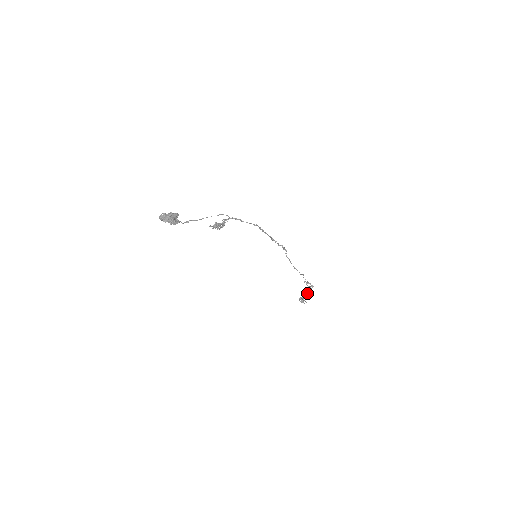
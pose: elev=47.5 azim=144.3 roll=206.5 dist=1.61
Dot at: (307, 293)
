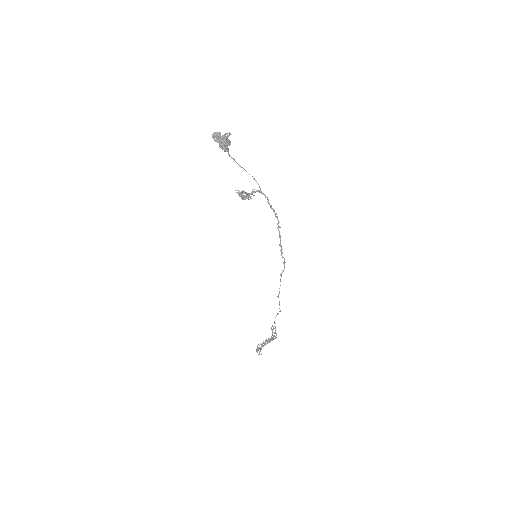
Dot at: (268, 342)
